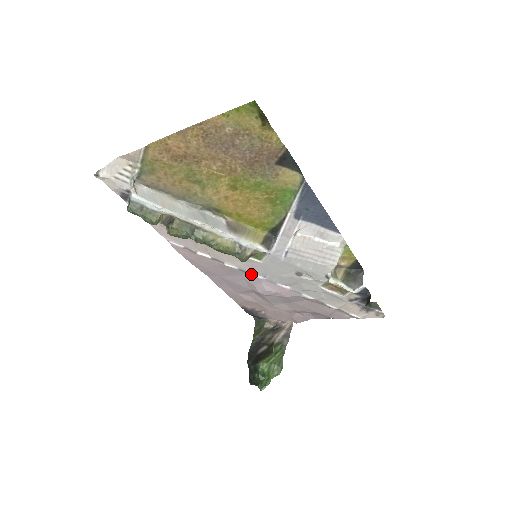
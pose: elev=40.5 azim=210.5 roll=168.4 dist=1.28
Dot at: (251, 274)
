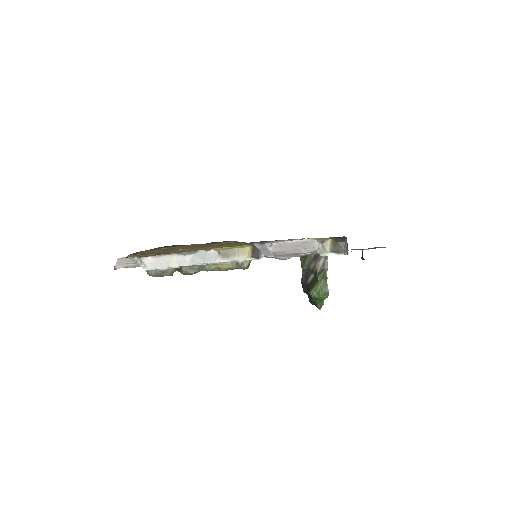
Dot at: occluded
